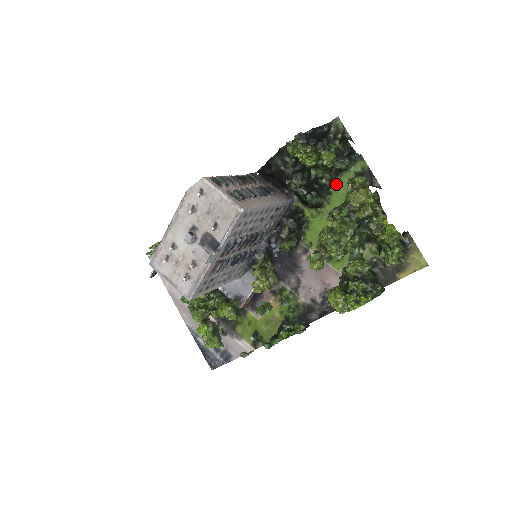
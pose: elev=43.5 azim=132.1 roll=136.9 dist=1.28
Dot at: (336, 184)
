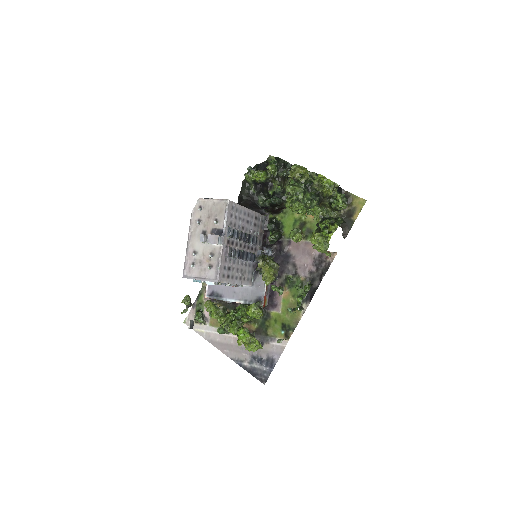
Dot at: (287, 190)
